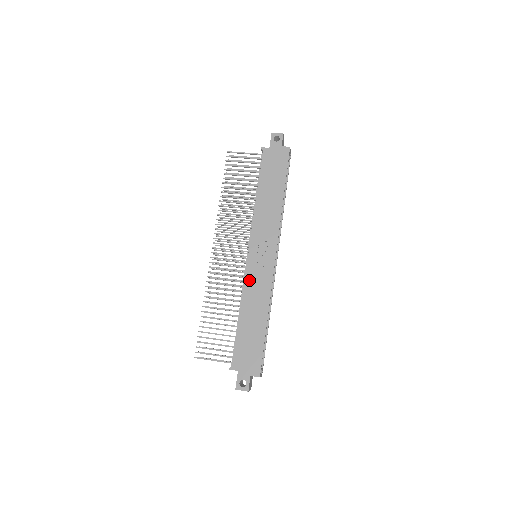
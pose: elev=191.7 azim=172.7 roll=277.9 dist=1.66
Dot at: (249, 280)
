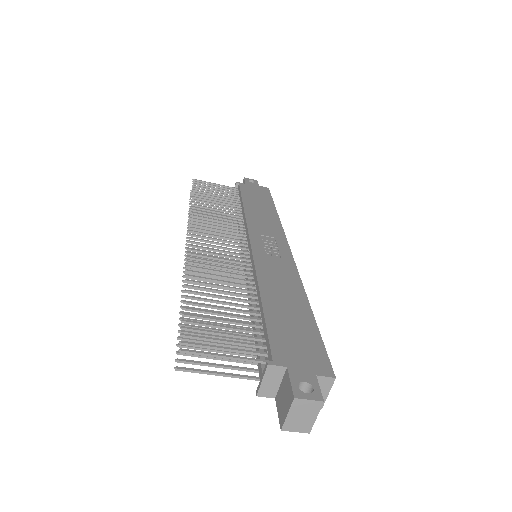
Dot at: (261, 263)
